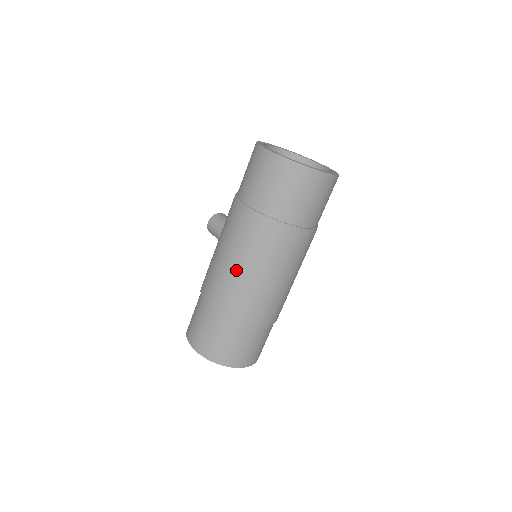
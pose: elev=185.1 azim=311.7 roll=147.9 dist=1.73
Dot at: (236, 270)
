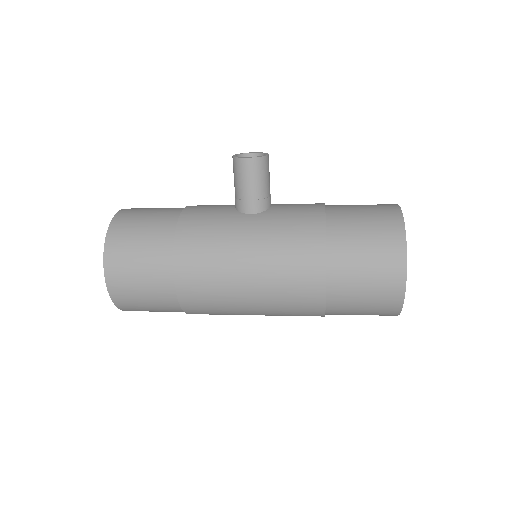
Dot at: (243, 304)
